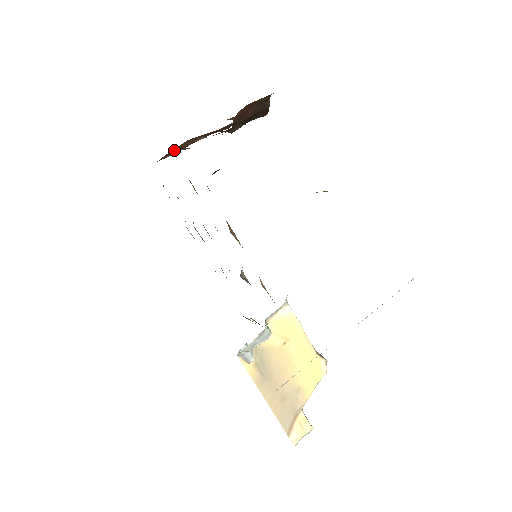
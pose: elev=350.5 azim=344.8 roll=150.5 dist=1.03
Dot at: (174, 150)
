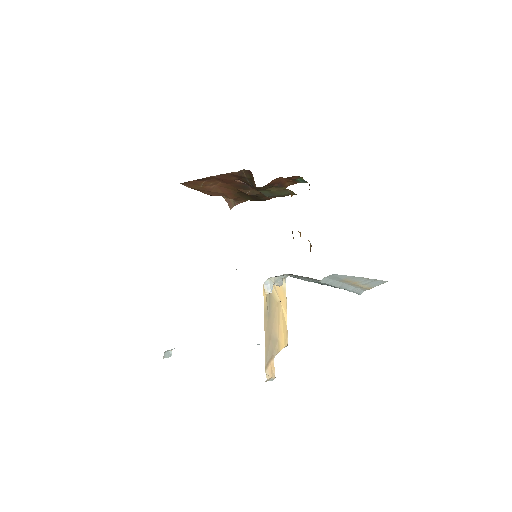
Dot at: (203, 183)
